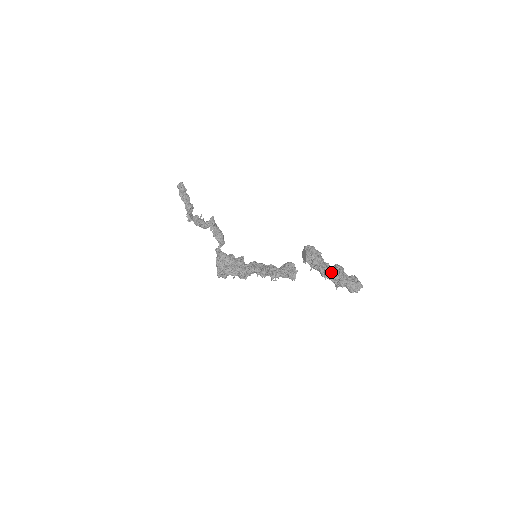
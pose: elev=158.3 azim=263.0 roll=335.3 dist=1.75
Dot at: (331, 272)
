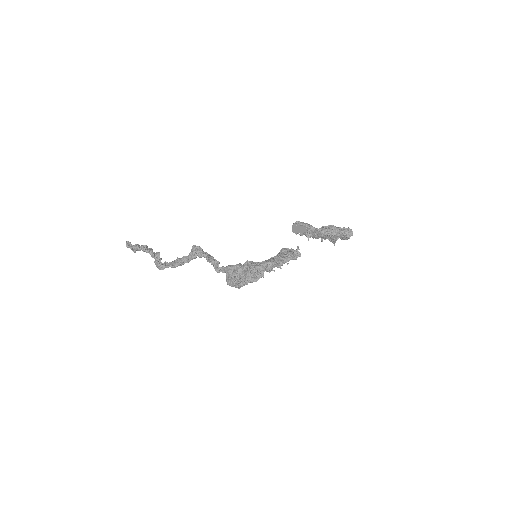
Dot at: (329, 229)
